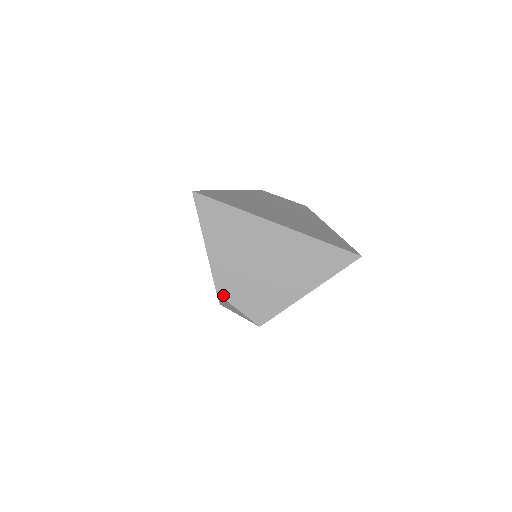
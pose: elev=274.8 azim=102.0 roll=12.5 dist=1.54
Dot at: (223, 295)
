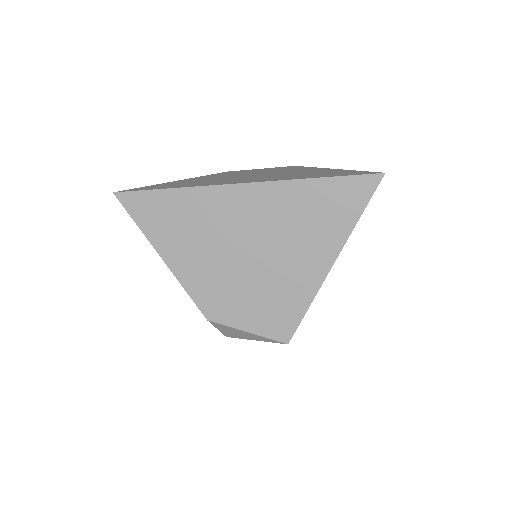
Dot at: (217, 319)
